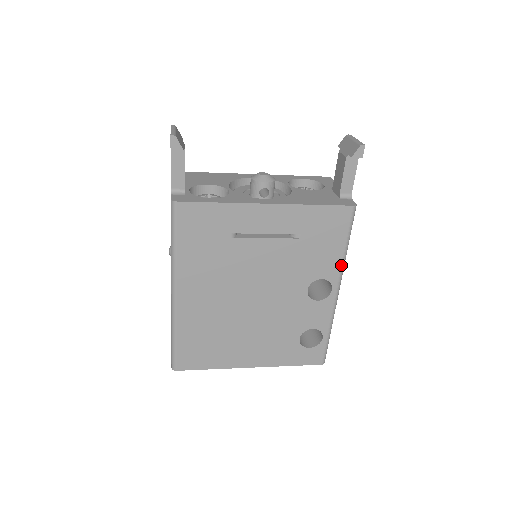
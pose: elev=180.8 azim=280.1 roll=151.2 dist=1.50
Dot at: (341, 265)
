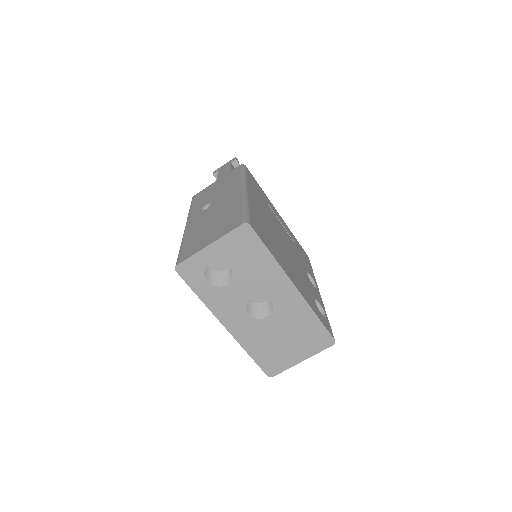
Dot at: (315, 279)
